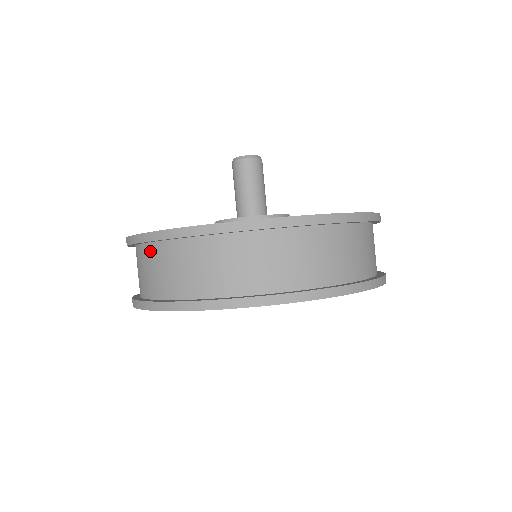
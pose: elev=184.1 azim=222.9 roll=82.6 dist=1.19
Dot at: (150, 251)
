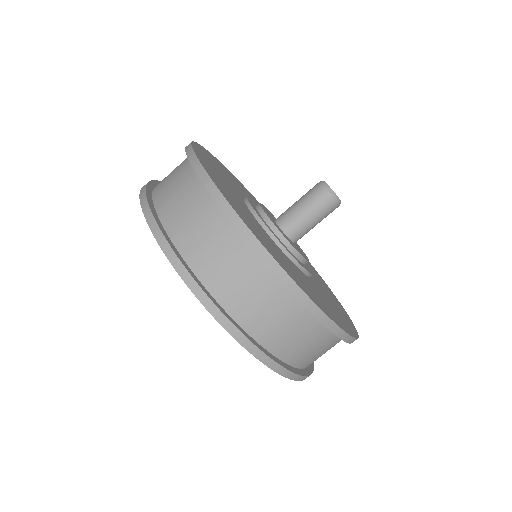
Dot at: (185, 161)
